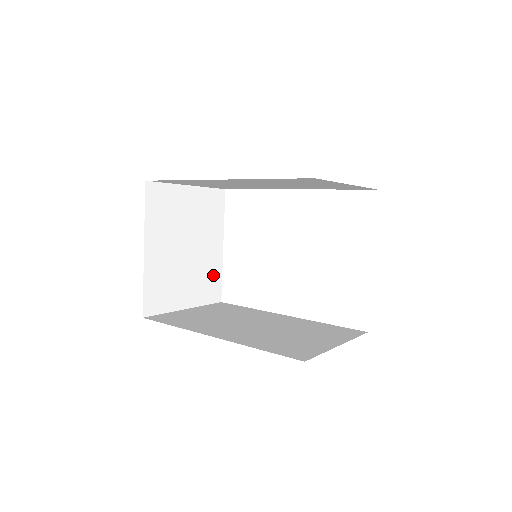
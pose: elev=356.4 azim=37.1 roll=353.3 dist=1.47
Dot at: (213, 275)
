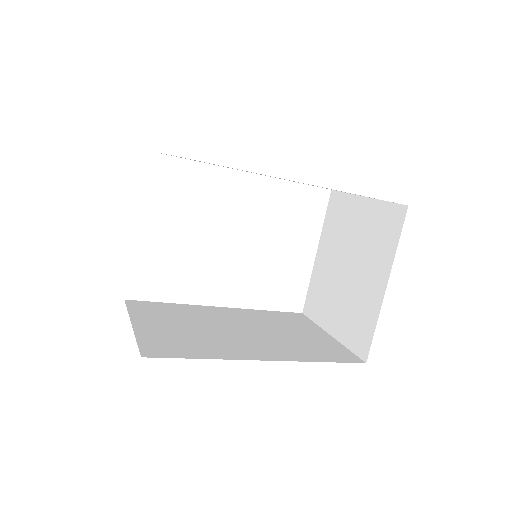
Dot at: occluded
